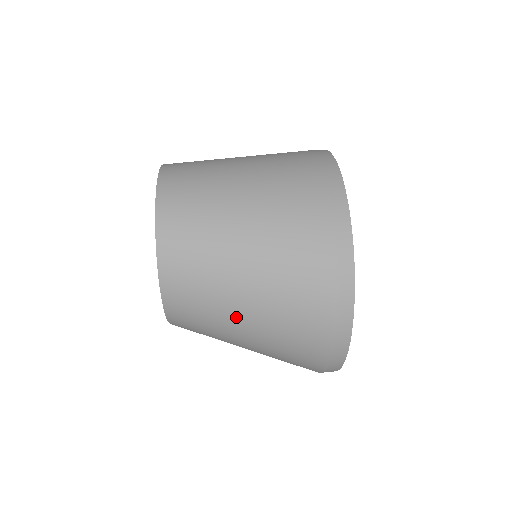
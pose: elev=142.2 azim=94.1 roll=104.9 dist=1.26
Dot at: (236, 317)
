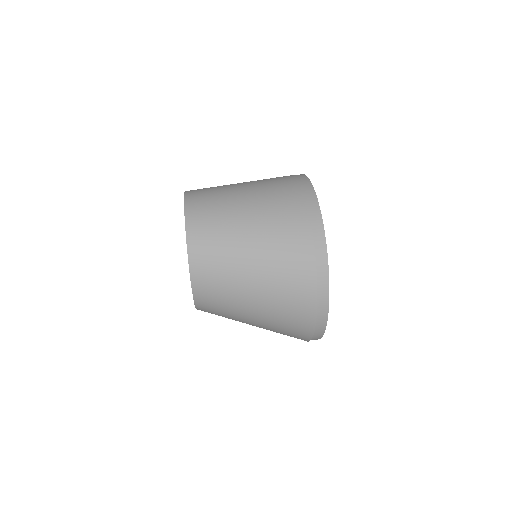
Dot at: (246, 299)
